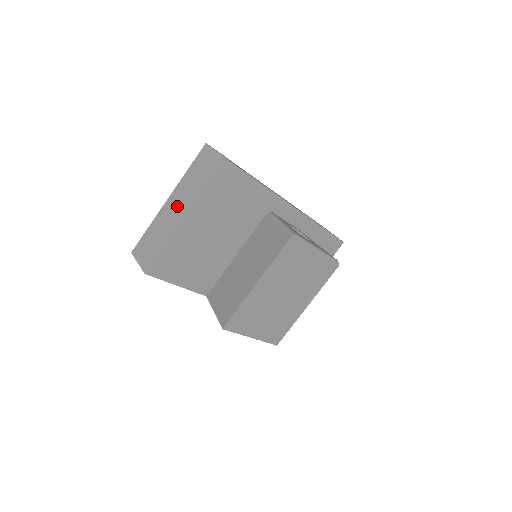
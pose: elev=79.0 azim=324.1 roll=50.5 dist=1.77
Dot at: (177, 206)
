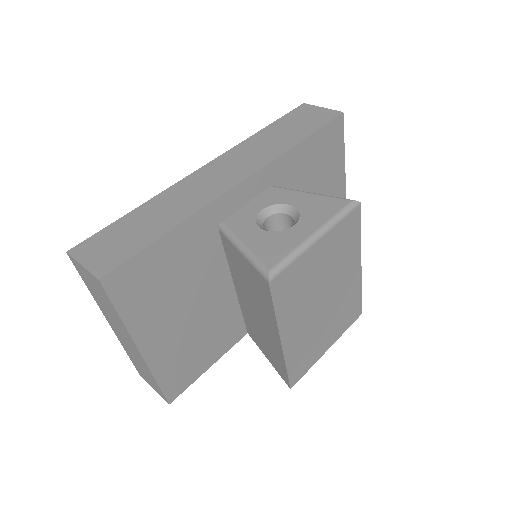
Dot at: (122, 335)
